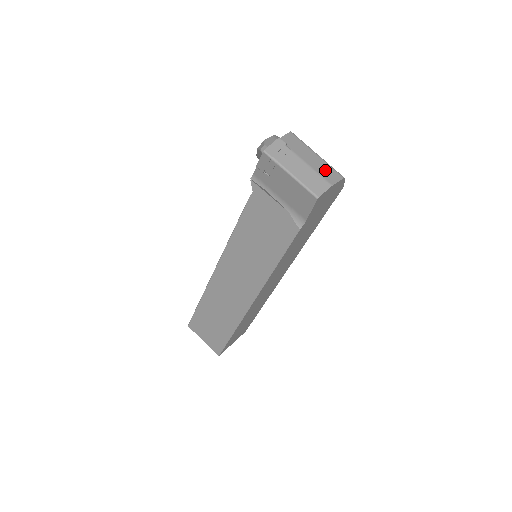
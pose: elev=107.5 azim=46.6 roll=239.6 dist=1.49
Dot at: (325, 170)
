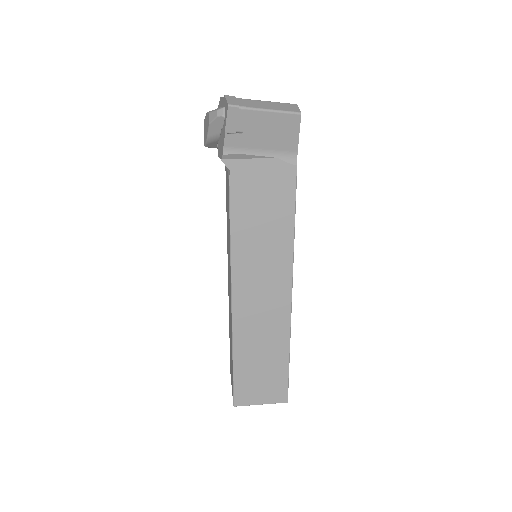
Dot at: occluded
